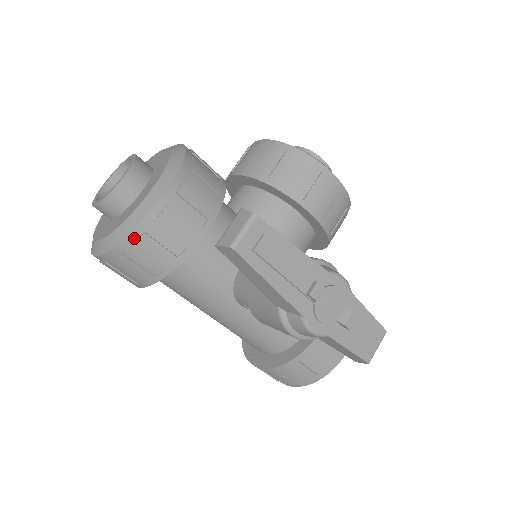
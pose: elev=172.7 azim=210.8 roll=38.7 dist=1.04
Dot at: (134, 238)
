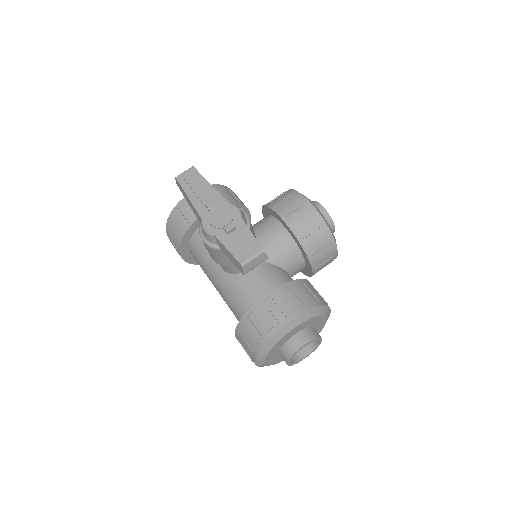
Dot at: (174, 212)
